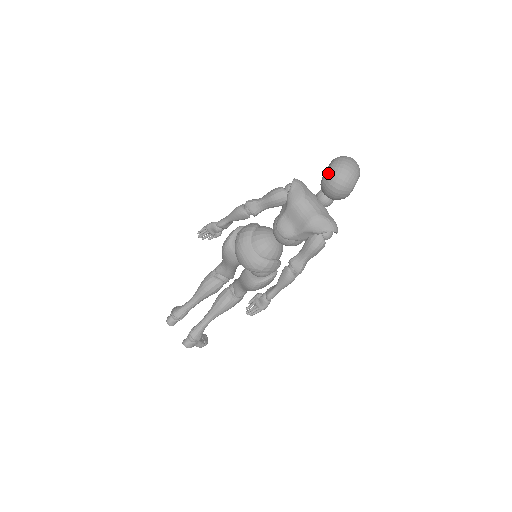
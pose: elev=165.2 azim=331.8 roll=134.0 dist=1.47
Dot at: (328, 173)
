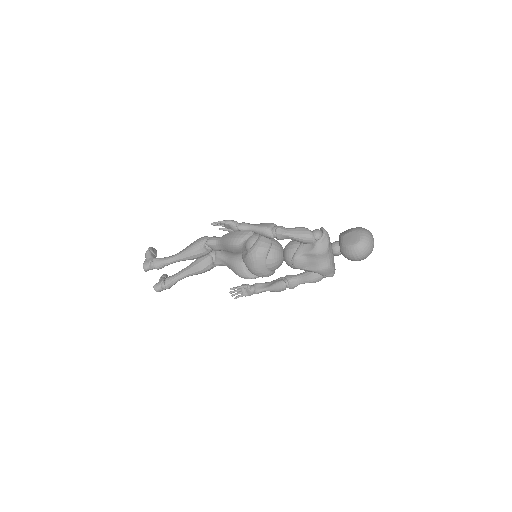
Dot at: (356, 247)
